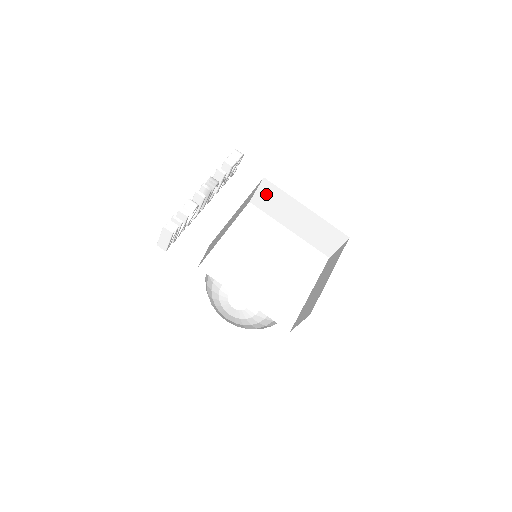
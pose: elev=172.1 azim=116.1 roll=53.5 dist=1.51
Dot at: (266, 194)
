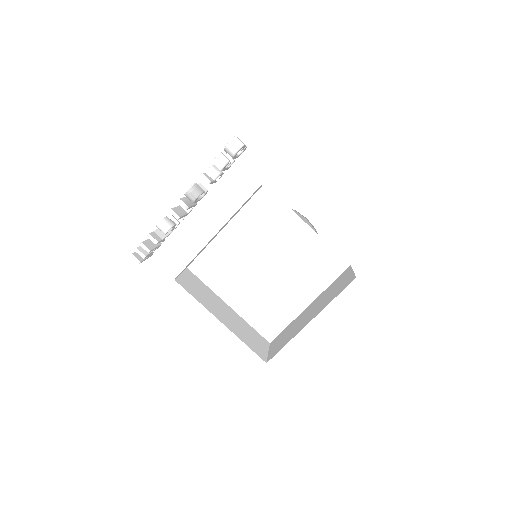
Dot at: occluded
